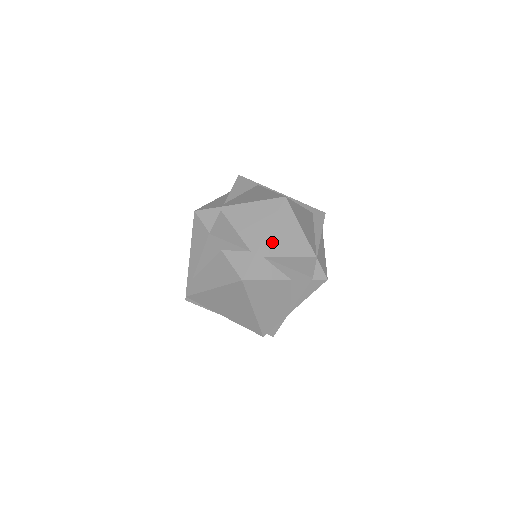
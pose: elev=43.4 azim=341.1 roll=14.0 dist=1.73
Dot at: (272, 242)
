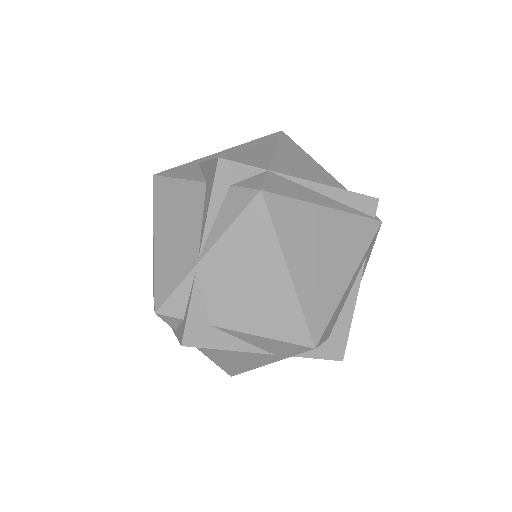
Dot at: (223, 155)
